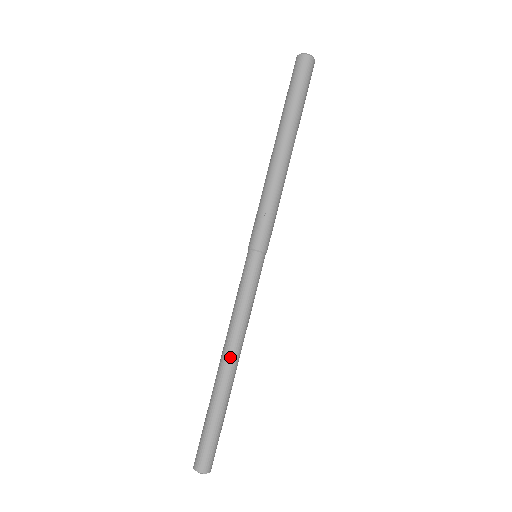
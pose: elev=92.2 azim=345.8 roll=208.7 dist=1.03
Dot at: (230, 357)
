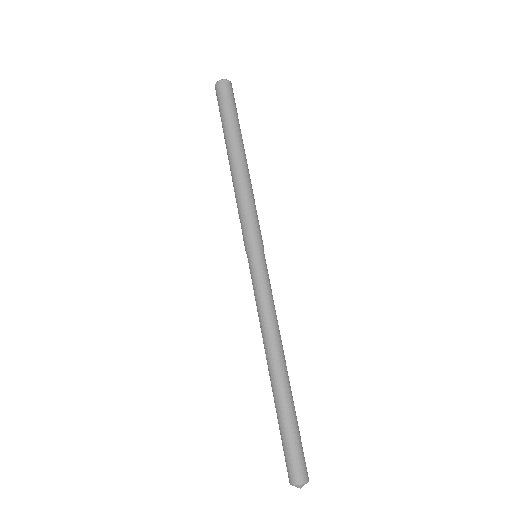
Dot at: (272, 356)
